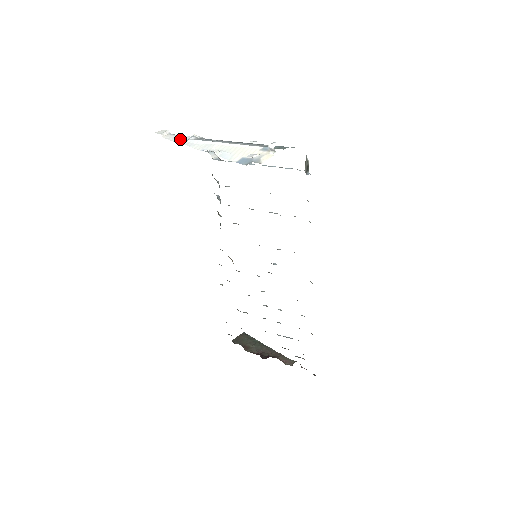
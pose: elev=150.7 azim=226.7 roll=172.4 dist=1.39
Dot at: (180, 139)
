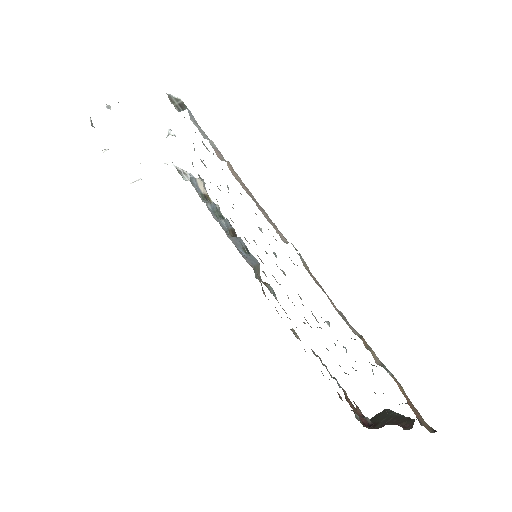
Dot at: occluded
